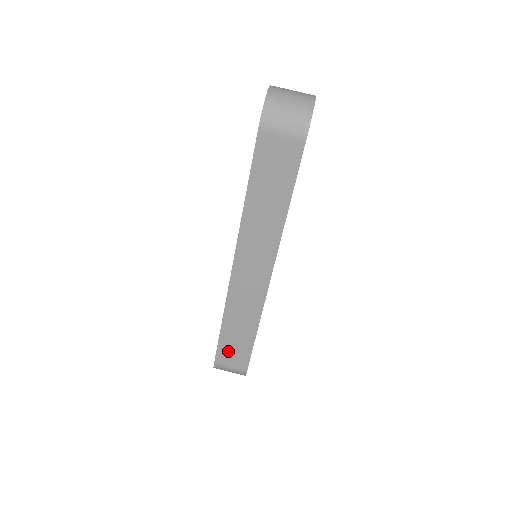
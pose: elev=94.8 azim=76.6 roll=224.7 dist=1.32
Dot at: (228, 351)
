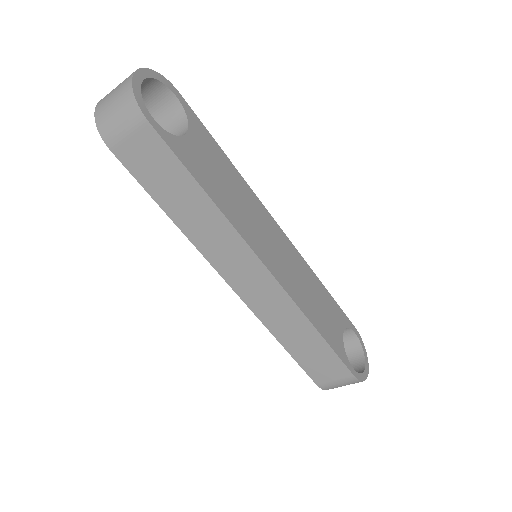
Dot at: (316, 367)
